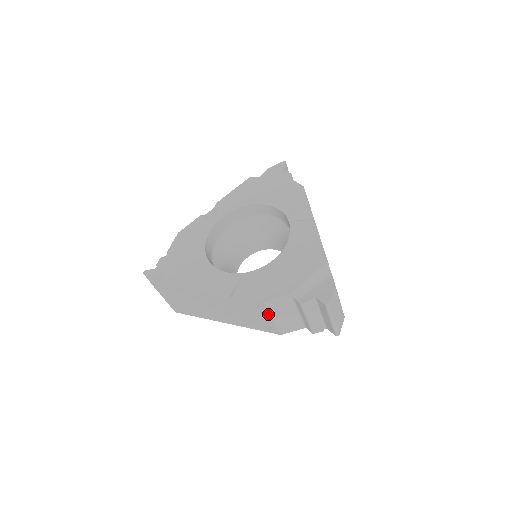
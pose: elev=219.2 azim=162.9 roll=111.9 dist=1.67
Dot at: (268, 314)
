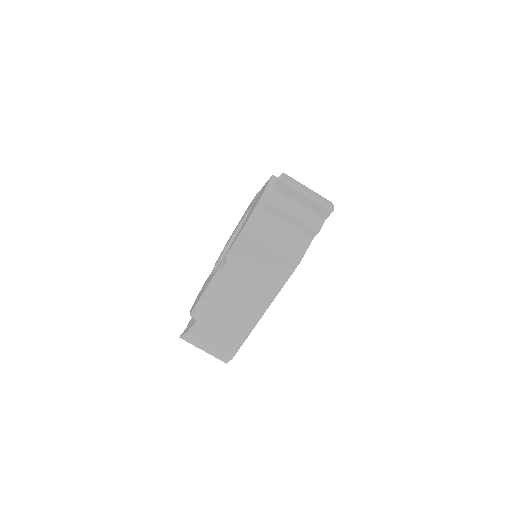
Dot at: (262, 242)
